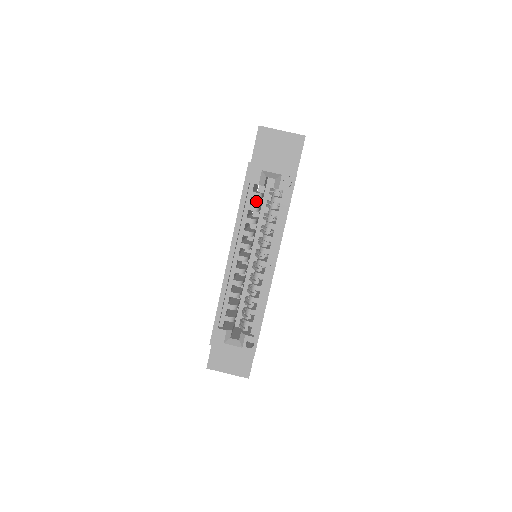
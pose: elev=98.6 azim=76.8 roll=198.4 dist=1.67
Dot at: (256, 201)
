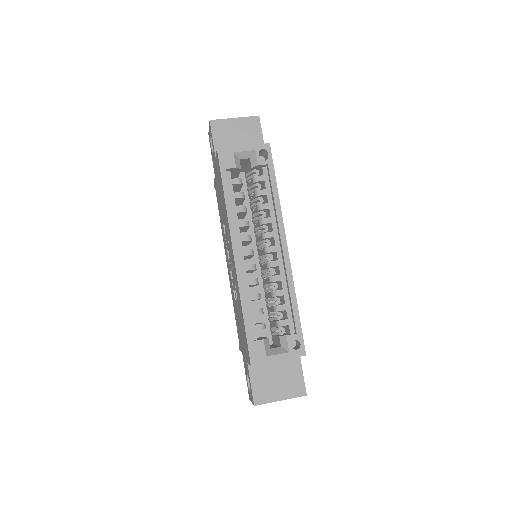
Dot at: occluded
